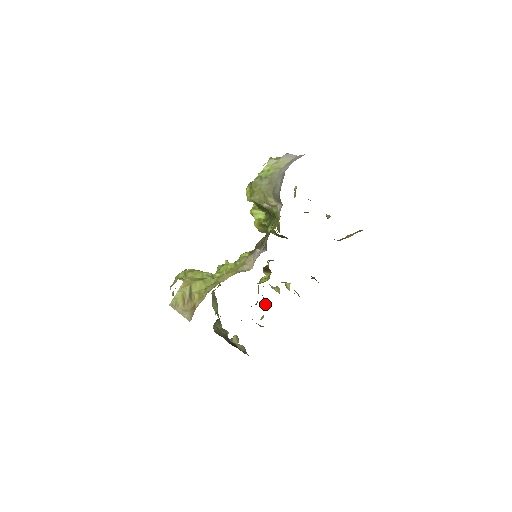
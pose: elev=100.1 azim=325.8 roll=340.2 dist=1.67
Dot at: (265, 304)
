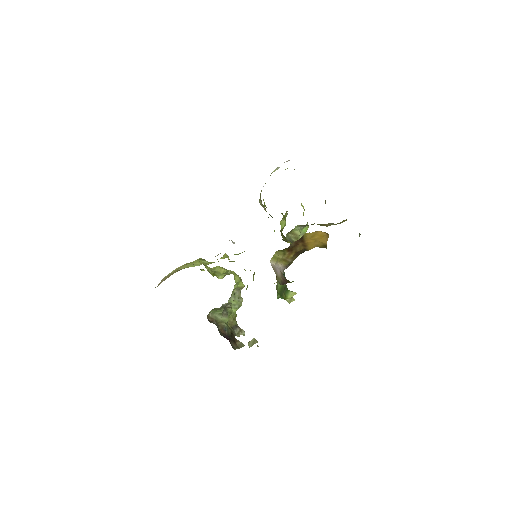
Dot at: occluded
